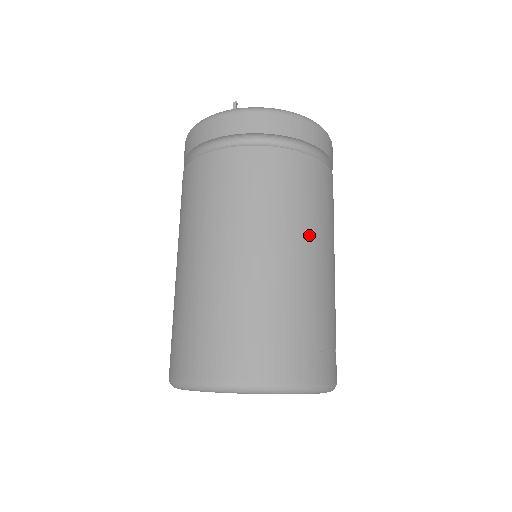
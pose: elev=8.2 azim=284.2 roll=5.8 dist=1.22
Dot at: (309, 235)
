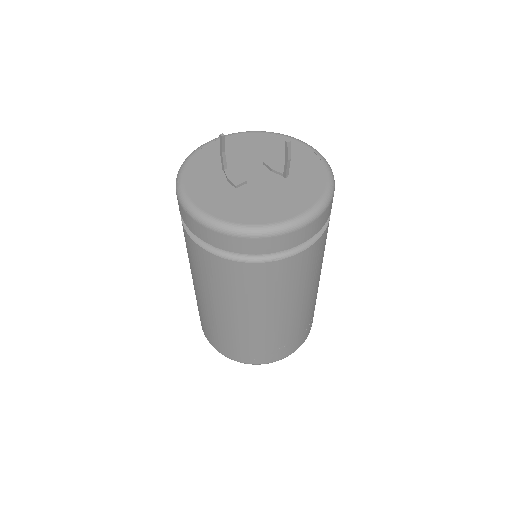
Dot at: (251, 309)
